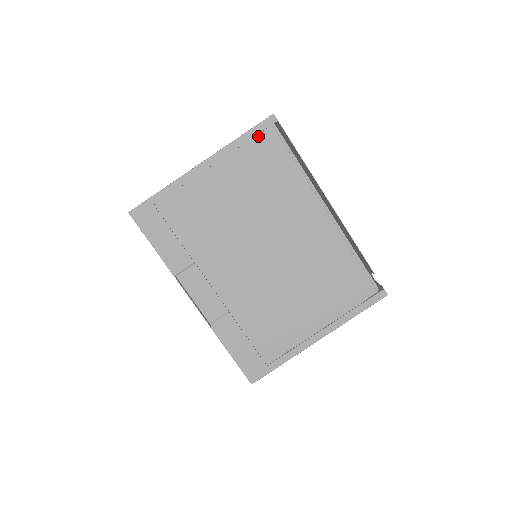
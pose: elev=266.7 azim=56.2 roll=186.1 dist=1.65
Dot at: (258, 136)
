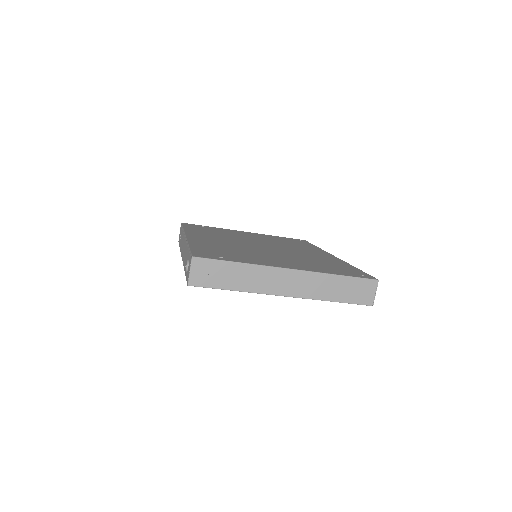
Dot at: occluded
